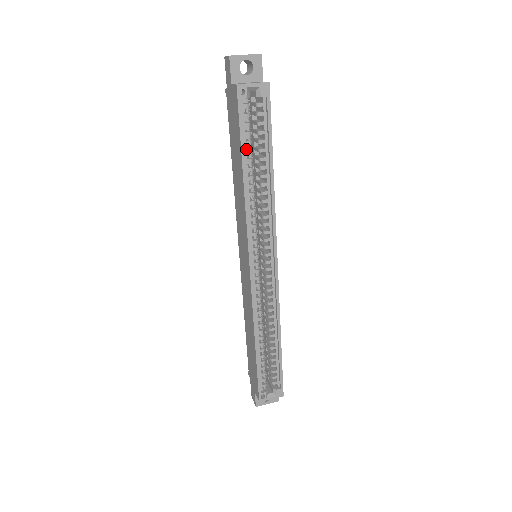
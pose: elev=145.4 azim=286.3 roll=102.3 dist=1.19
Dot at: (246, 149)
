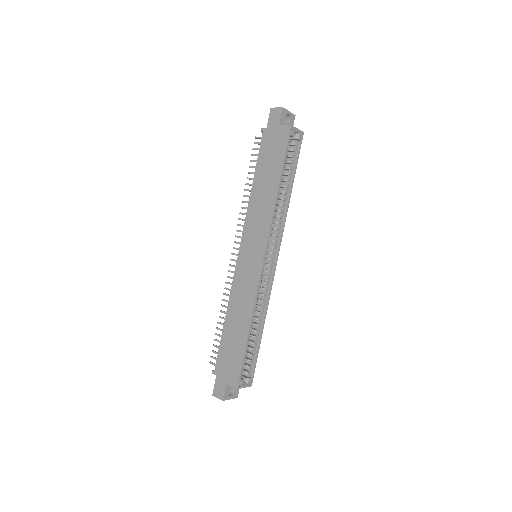
Dot at: occluded
